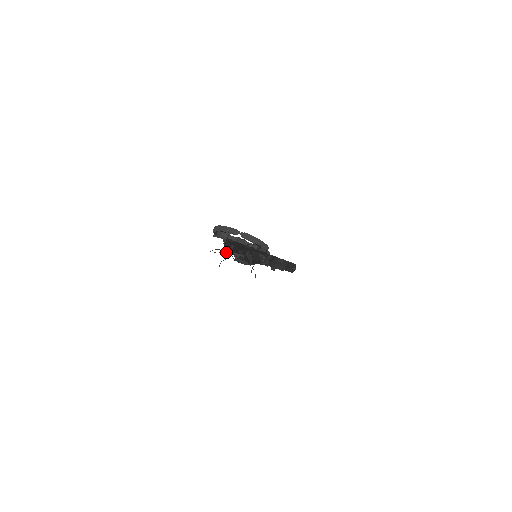
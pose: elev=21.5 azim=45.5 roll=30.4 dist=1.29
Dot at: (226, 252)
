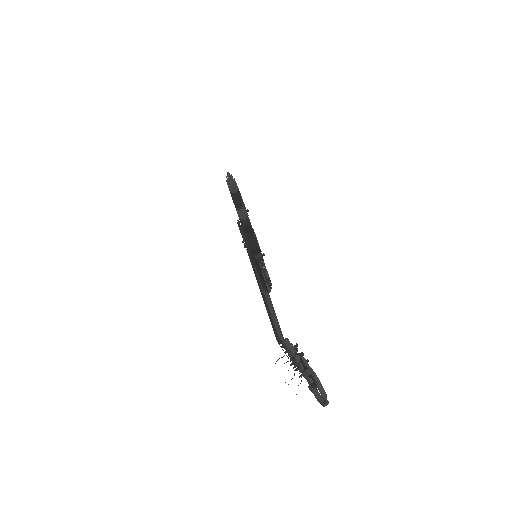
Dot at: (287, 351)
